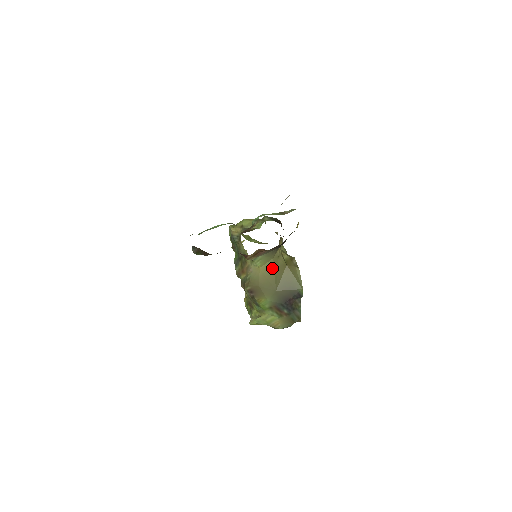
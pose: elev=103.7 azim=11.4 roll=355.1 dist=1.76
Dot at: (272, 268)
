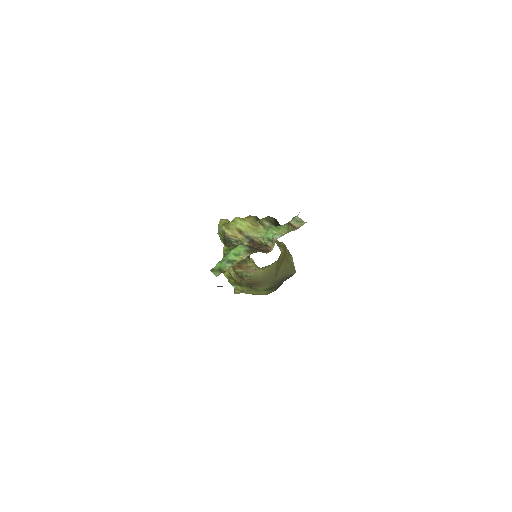
Dot at: (274, 267)
